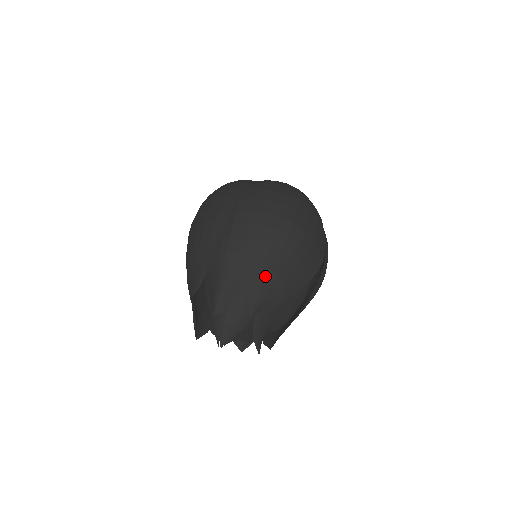
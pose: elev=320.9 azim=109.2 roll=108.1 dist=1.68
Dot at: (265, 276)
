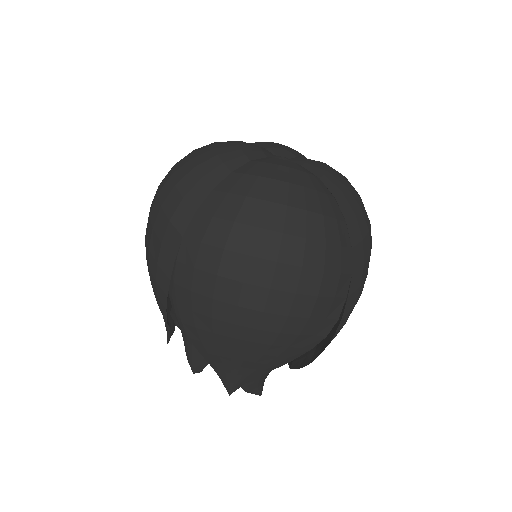
Dot at: (236, 364)
